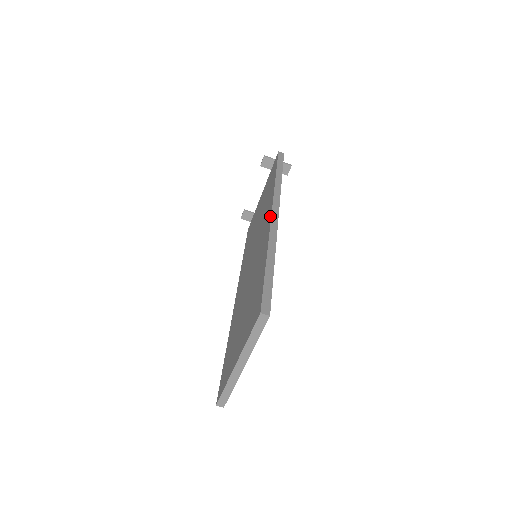
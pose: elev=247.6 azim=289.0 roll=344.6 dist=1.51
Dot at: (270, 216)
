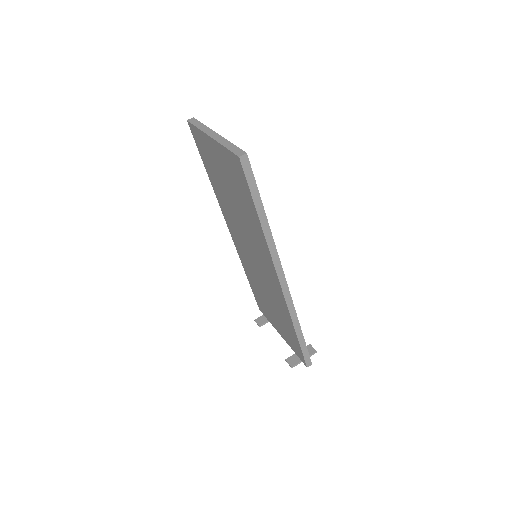
Dot at: (228, 228)
